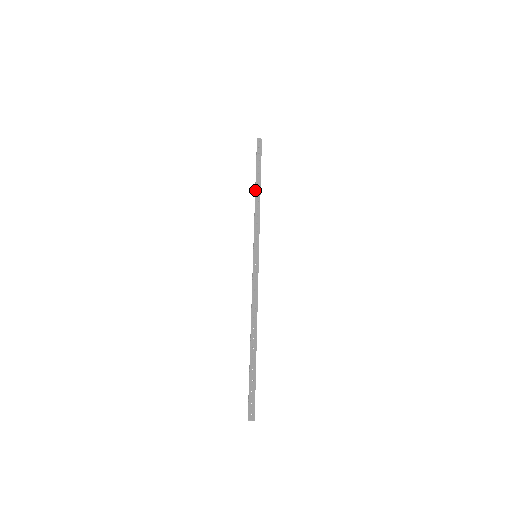
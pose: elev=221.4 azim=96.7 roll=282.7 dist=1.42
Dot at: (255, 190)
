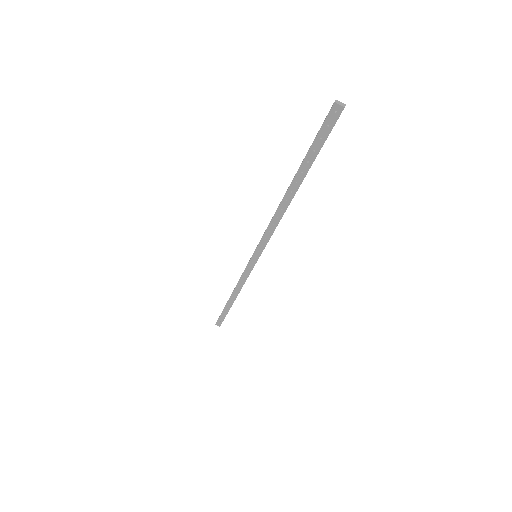
Dot at: (231, 294)
